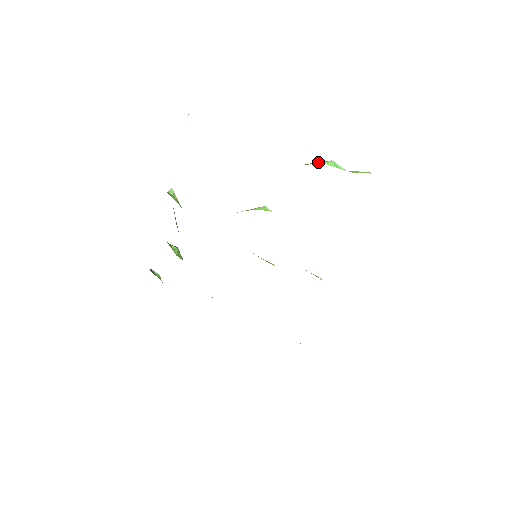
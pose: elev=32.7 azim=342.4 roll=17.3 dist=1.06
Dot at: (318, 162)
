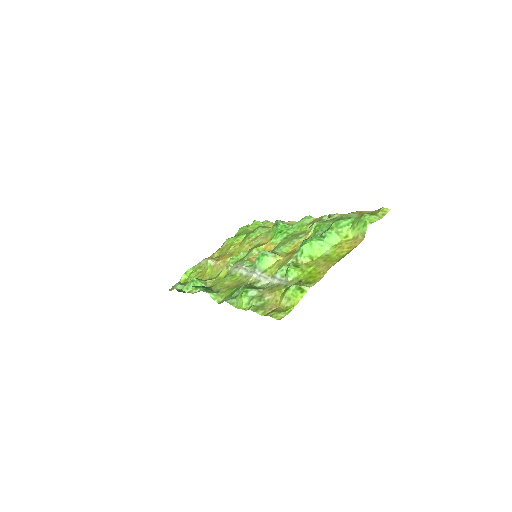
Dot at: (309, 249)
